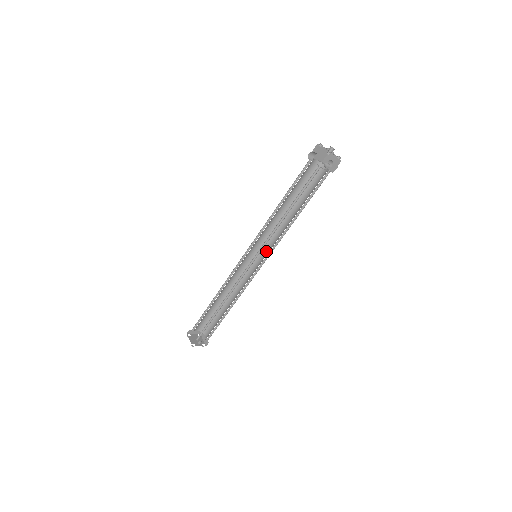
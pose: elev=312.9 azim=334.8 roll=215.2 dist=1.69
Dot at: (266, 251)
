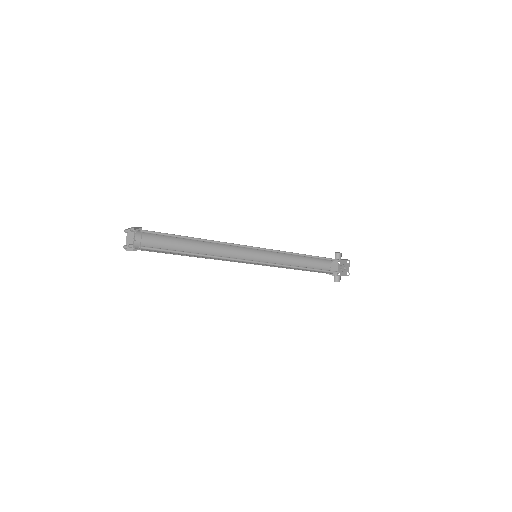
Dot at: occluded
